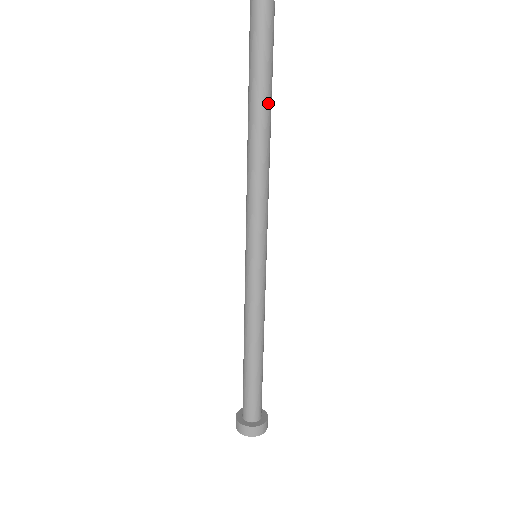
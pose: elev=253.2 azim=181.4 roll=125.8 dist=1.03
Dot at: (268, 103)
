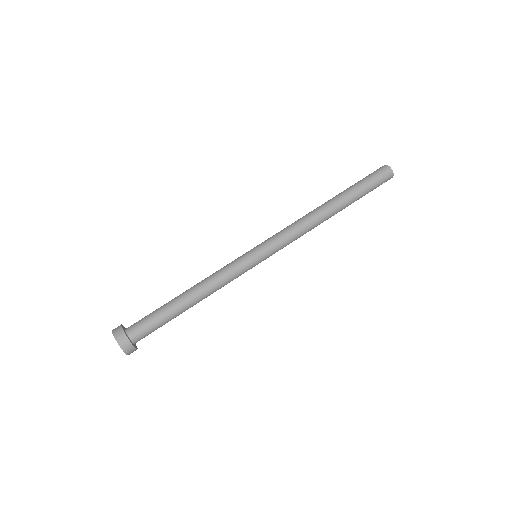
Dot at: (347, 202)
